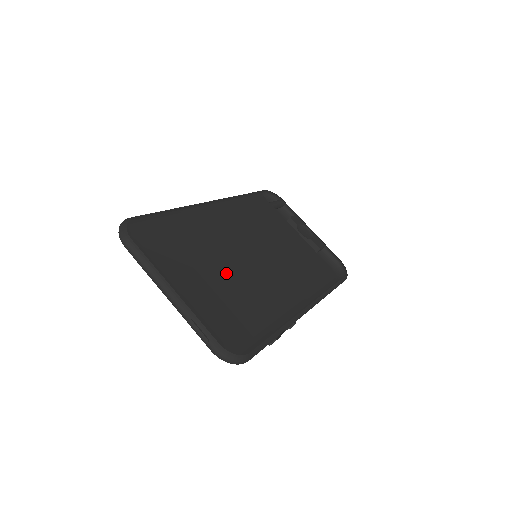
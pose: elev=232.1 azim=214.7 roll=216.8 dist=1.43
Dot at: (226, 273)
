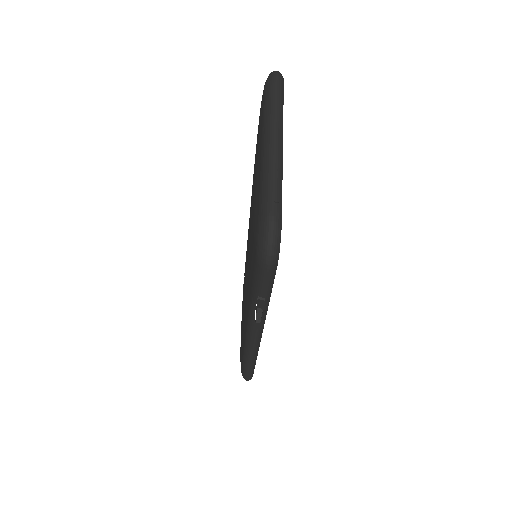
Dot at: occluded
